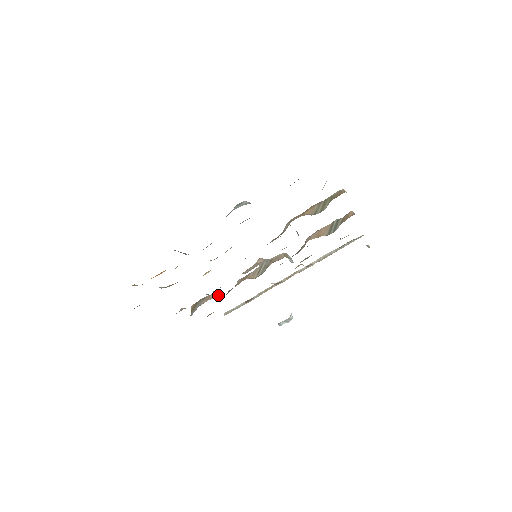
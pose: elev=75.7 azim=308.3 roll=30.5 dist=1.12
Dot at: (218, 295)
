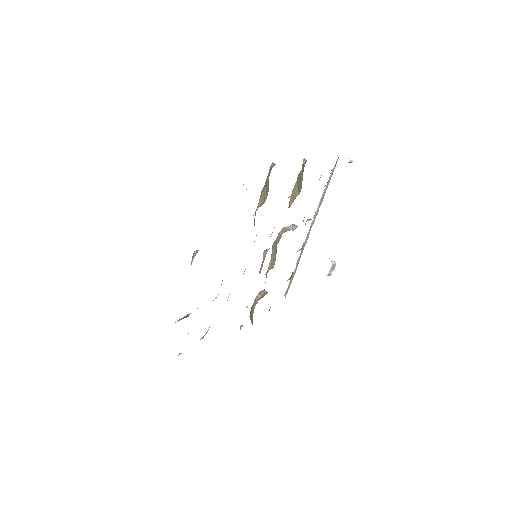
Dot at: (261, 295)
